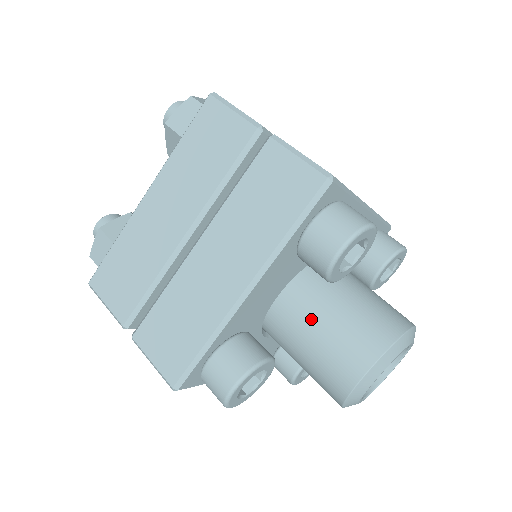
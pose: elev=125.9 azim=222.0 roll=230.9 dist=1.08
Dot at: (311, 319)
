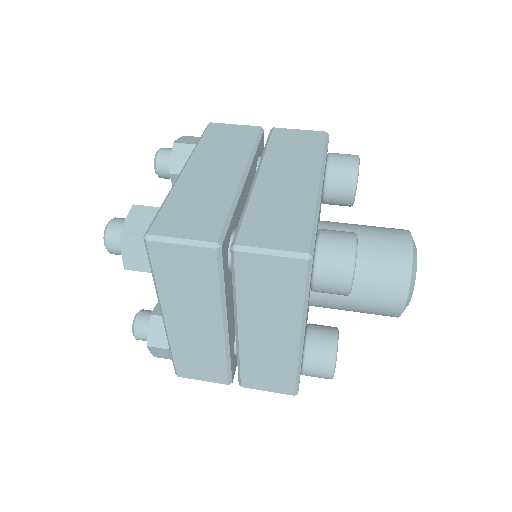
Dot at: occluded
